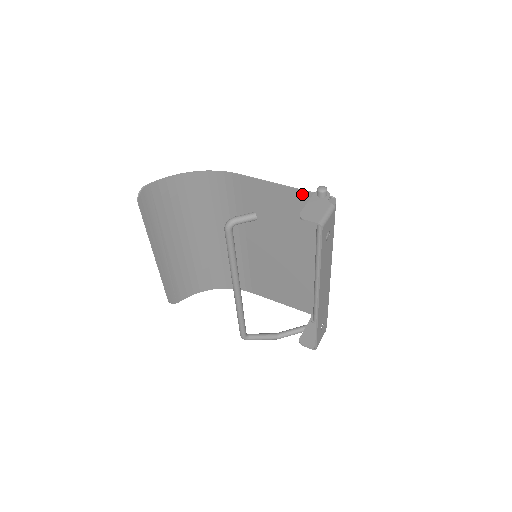
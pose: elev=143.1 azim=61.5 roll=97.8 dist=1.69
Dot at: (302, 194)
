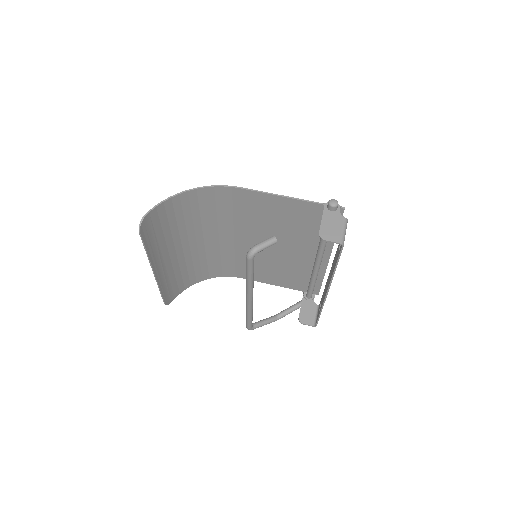
Dot at: (309, 205)
